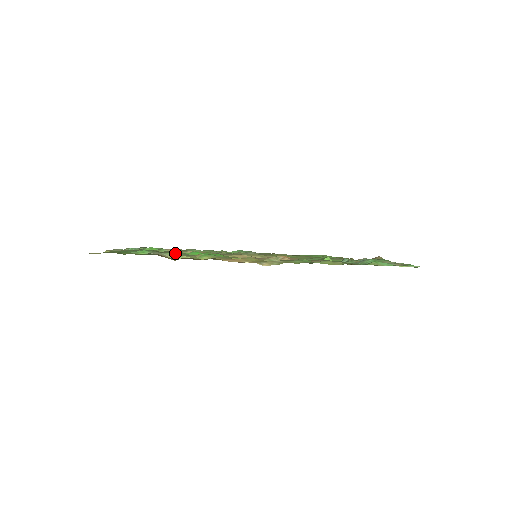
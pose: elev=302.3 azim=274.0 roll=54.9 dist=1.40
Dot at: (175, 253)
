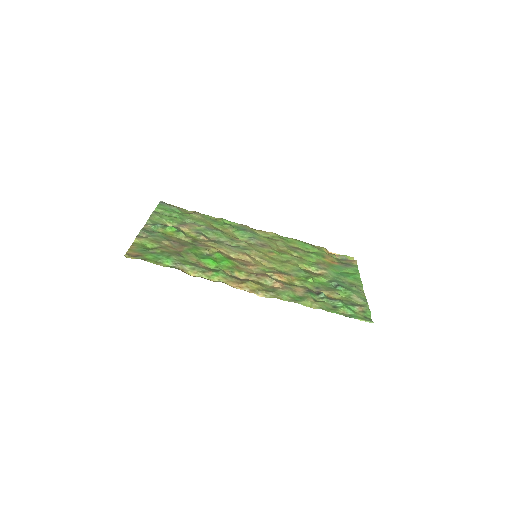
Dot at: (193, 266)
